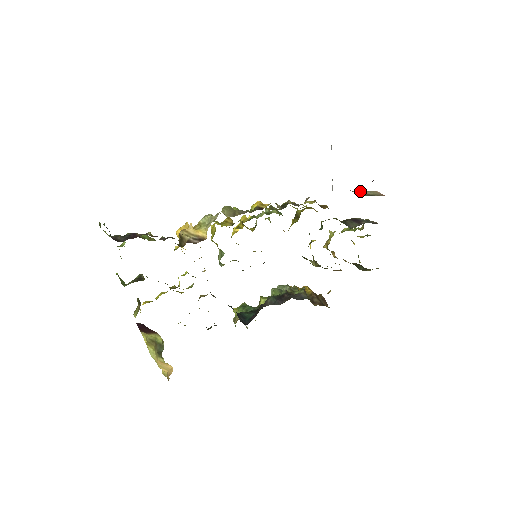
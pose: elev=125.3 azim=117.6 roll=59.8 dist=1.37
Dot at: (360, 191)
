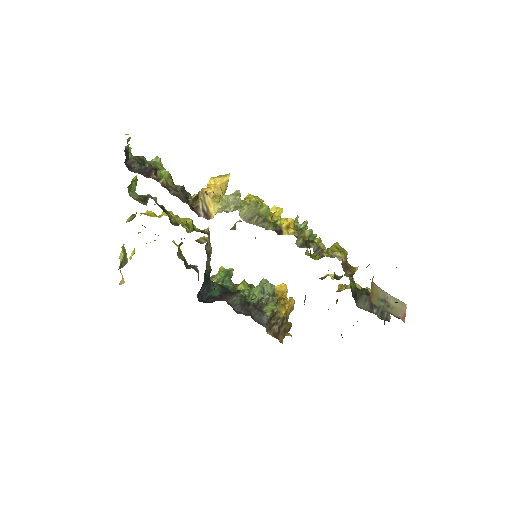
Dot at: (387, 293)
